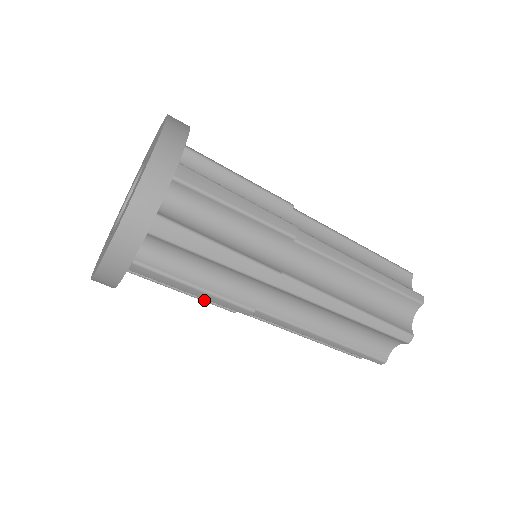
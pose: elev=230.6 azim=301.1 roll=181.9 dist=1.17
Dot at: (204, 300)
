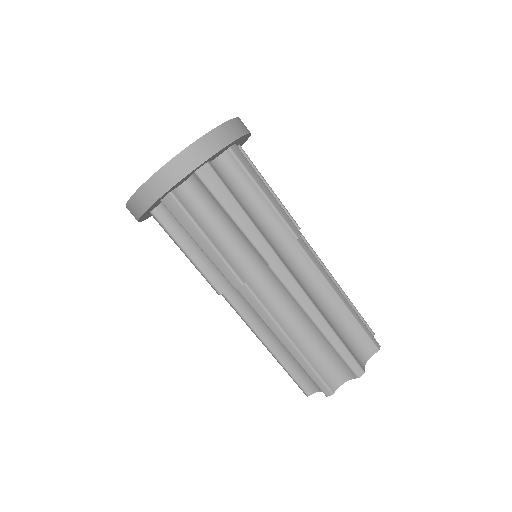
Dot at: (201, 270)
